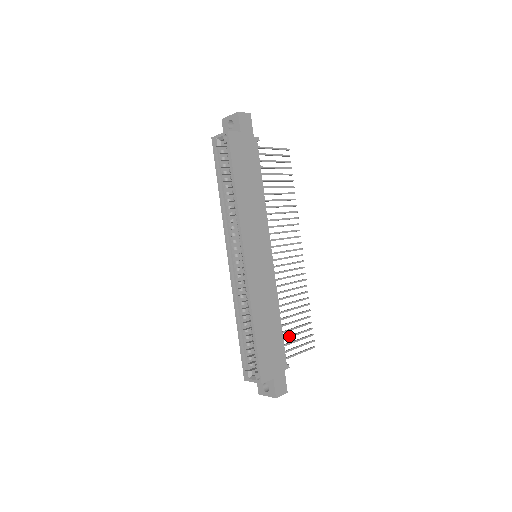
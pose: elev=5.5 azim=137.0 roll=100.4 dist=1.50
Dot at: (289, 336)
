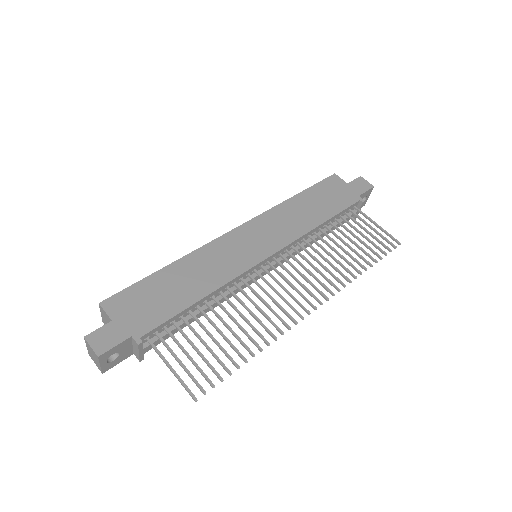
Dot at: occluded
